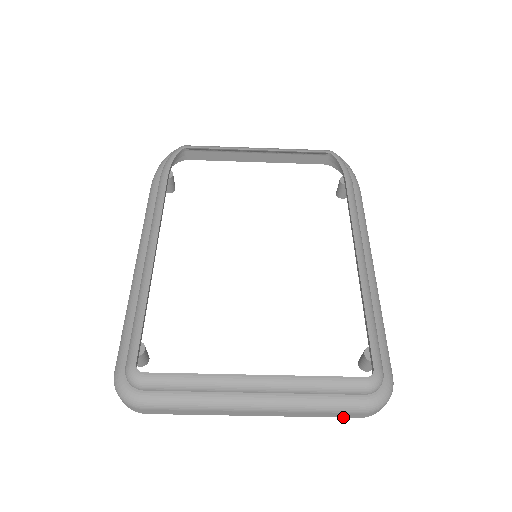
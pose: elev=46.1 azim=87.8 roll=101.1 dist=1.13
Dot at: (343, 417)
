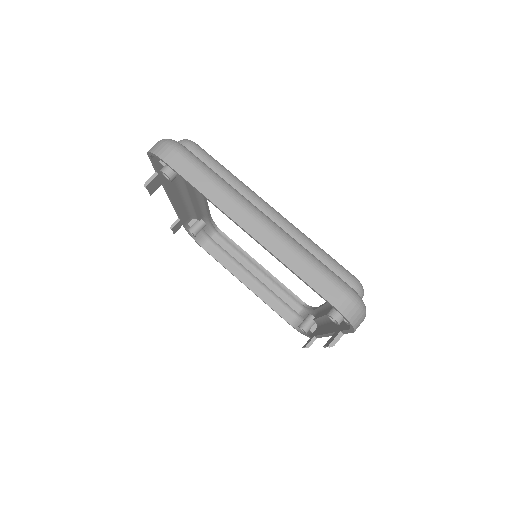
Dot at: (319, 294)
